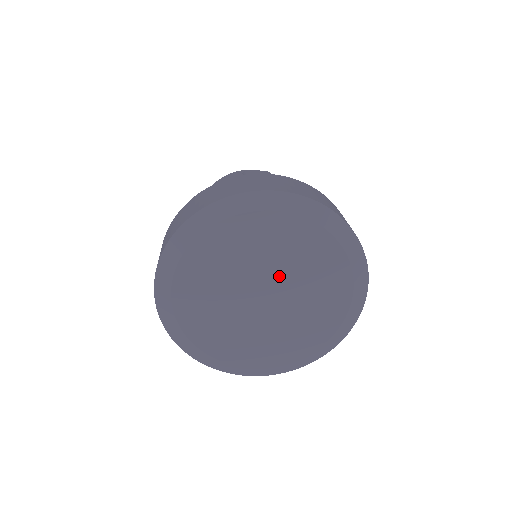
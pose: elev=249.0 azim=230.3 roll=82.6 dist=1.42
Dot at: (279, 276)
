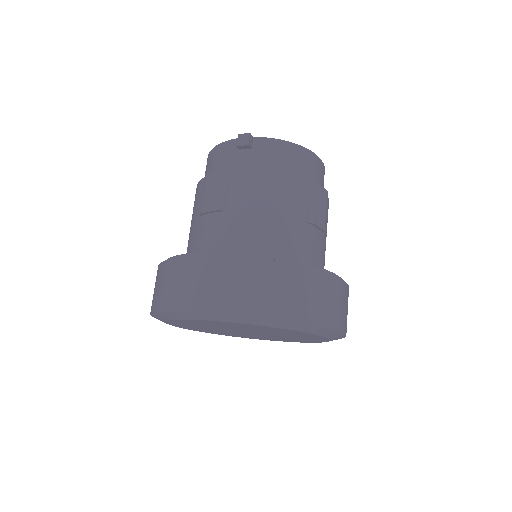
Dot at: (271, 334)
